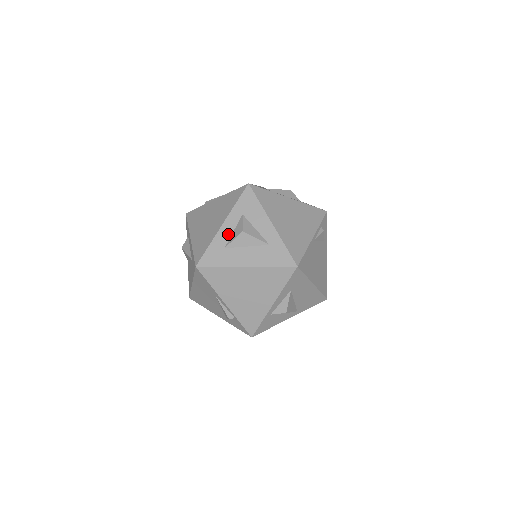
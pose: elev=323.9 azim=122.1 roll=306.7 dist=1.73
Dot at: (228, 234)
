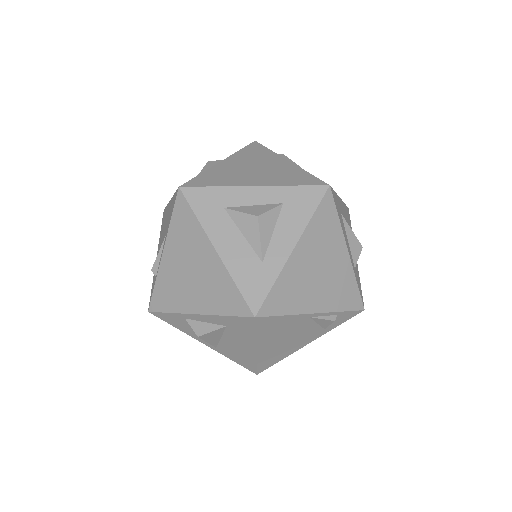
Dot at: (245, 201)
